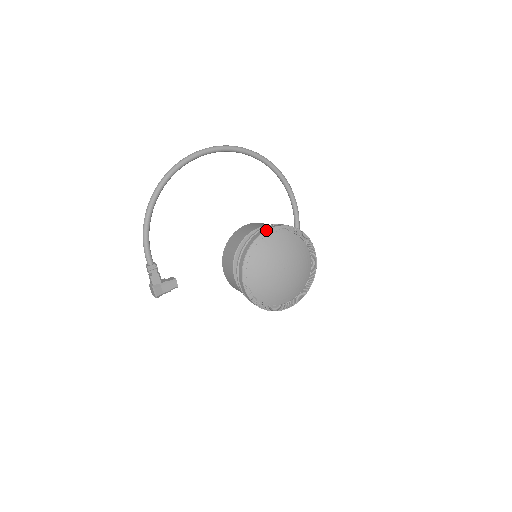
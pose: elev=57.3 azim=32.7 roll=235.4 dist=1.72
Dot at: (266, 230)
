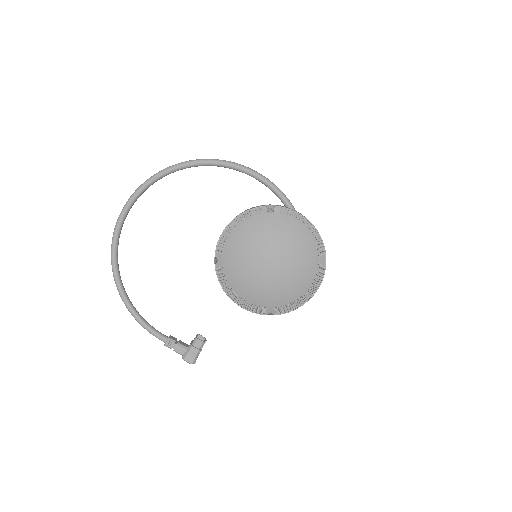
Dot at: occluded
